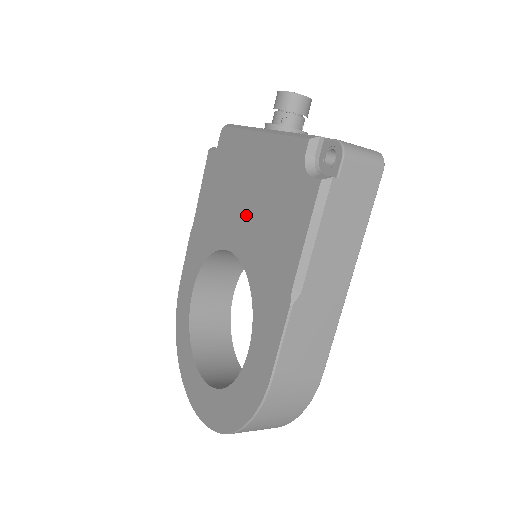
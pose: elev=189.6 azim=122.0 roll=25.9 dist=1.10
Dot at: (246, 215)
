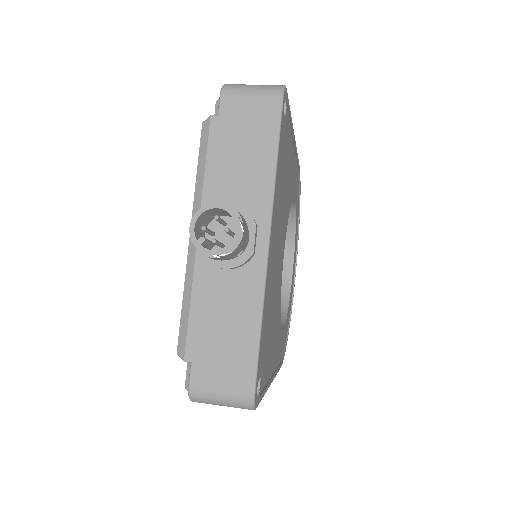
Dot at: occluded
